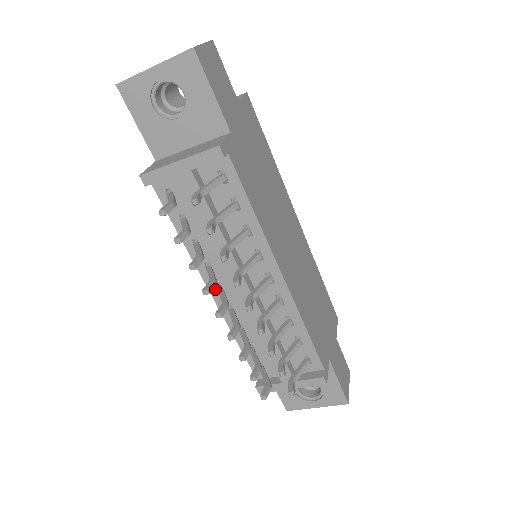
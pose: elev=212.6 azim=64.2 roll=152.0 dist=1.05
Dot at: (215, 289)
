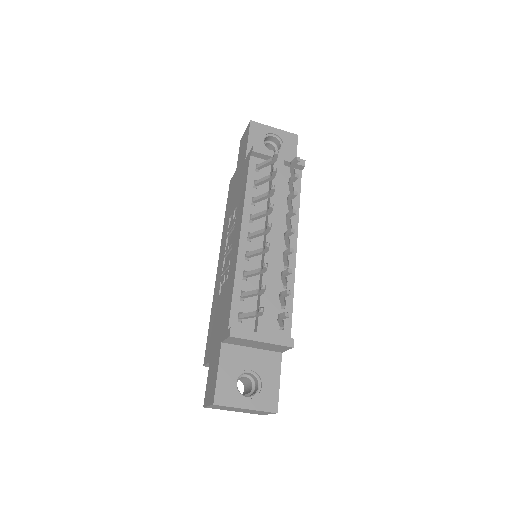
Dot at: (245, 234)
